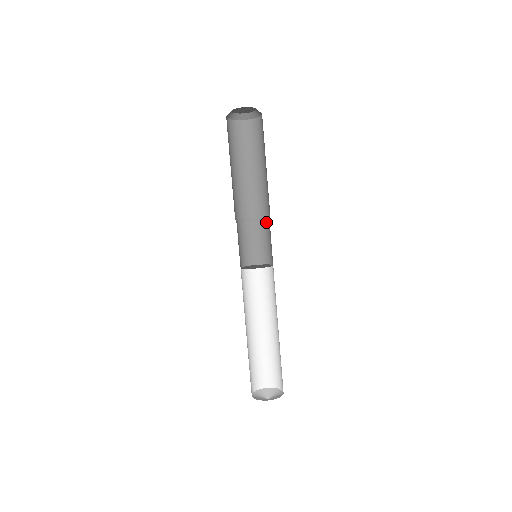
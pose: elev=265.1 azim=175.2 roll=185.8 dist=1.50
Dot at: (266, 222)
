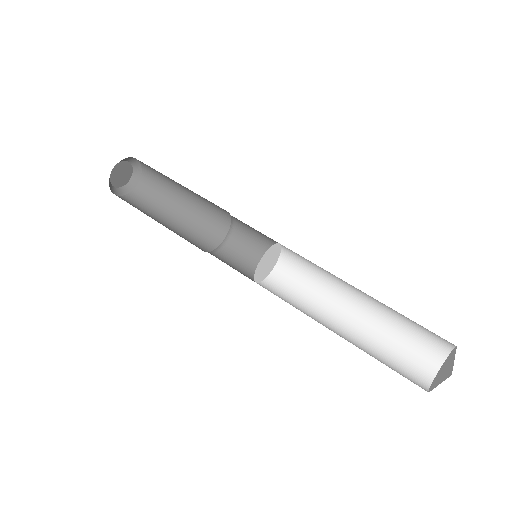
Dot at: (222, 248)
